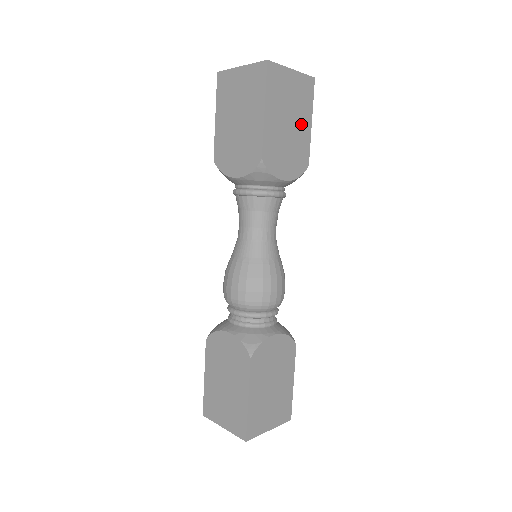
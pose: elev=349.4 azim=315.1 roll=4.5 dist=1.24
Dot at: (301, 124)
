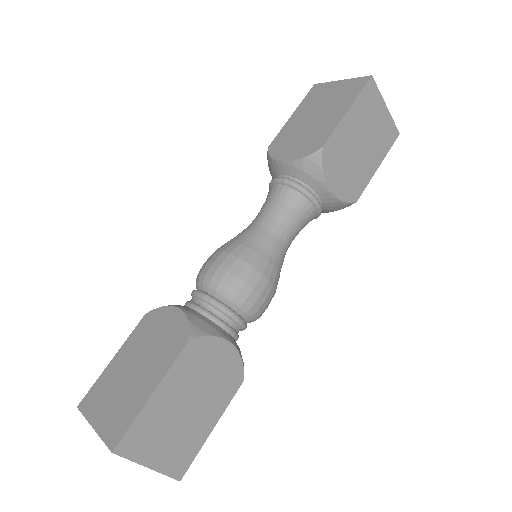
Dot at: (370, 158)
